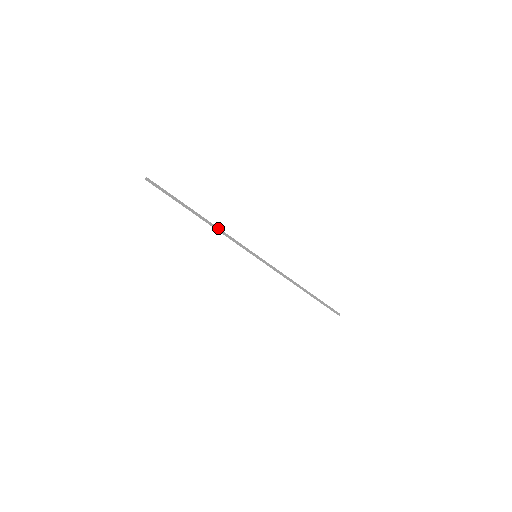
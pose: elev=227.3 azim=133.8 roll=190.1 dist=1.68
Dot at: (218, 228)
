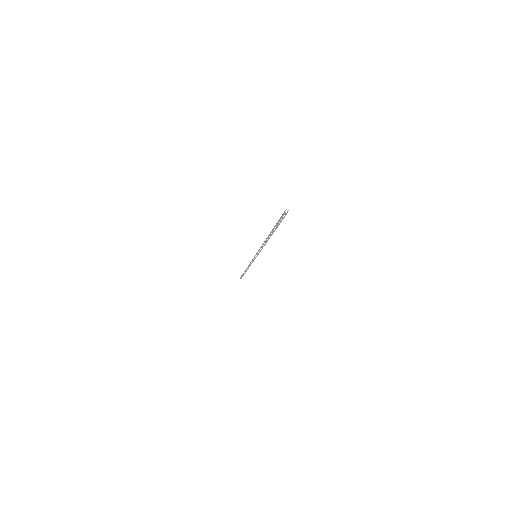
Dot at: occluded
